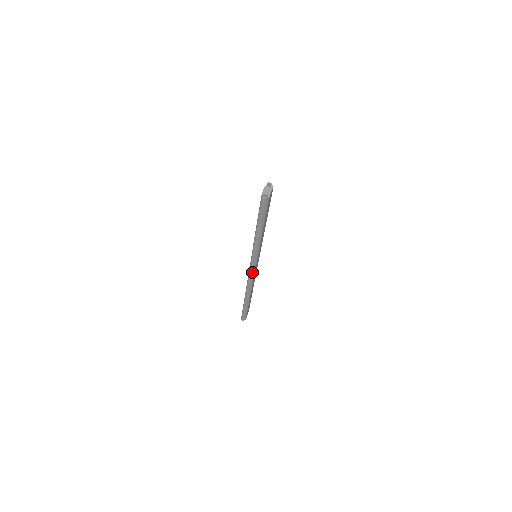
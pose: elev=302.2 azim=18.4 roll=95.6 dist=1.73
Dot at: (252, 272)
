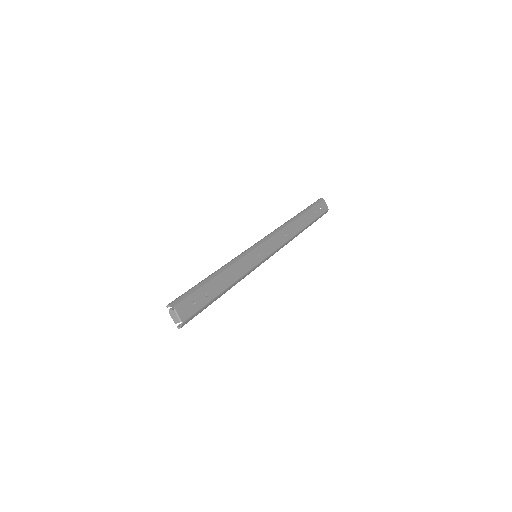
Dot at: (272, 255)
